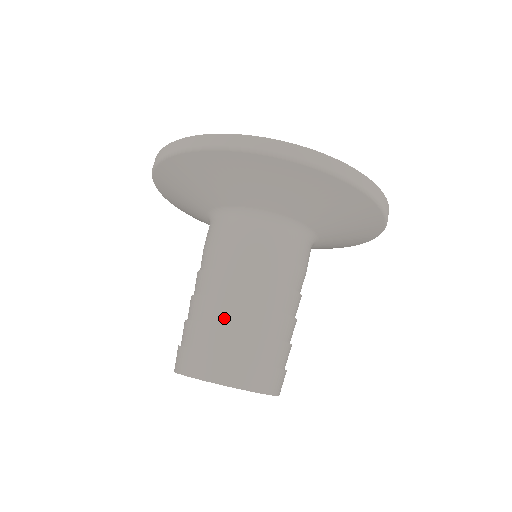
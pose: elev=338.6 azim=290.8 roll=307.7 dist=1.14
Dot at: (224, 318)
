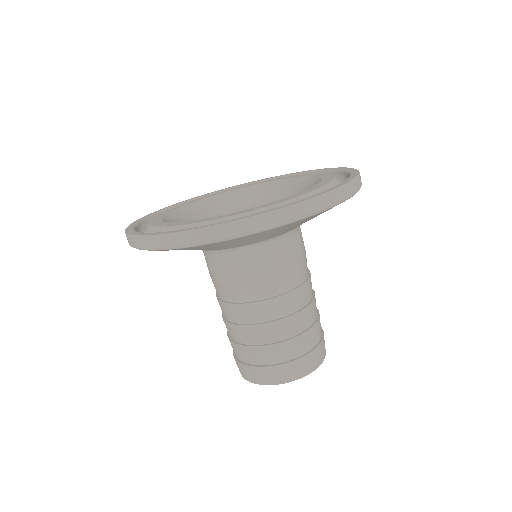
Dot at: (304, 325)
